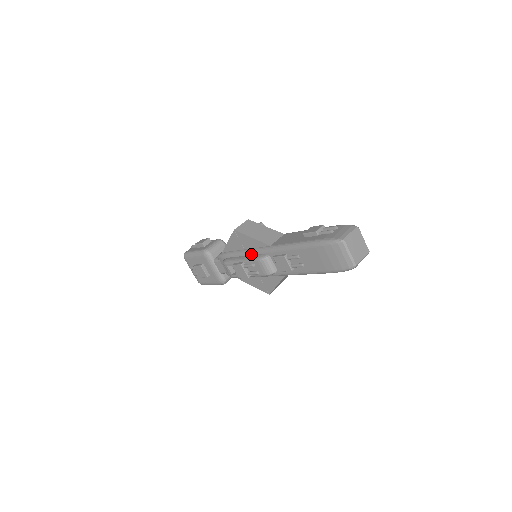
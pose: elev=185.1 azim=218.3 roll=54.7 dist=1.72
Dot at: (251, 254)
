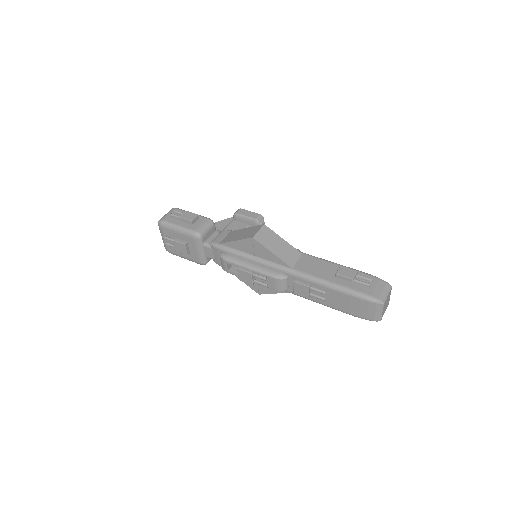
Dot at: (264, 265)
